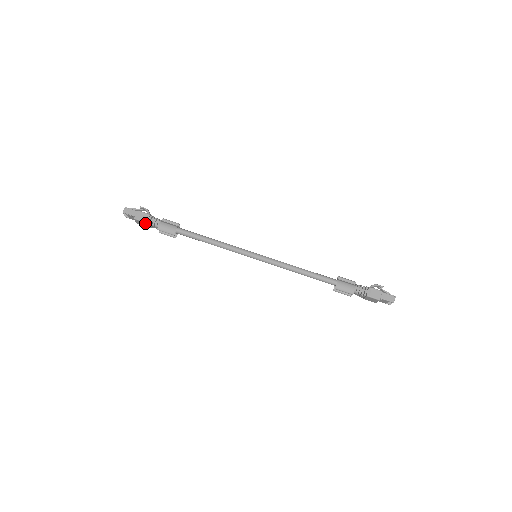
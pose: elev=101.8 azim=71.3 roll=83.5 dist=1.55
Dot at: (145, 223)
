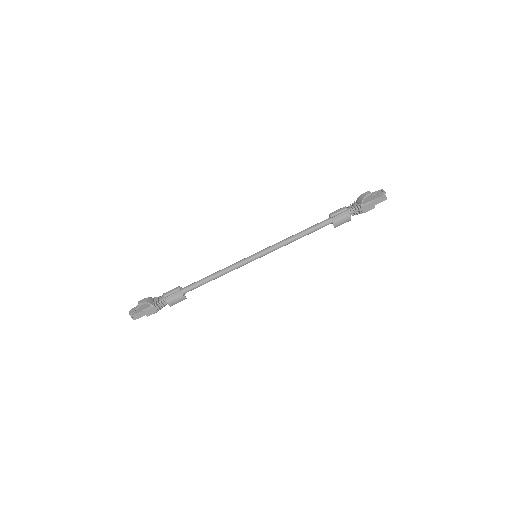
Dot at: (157, 311)
